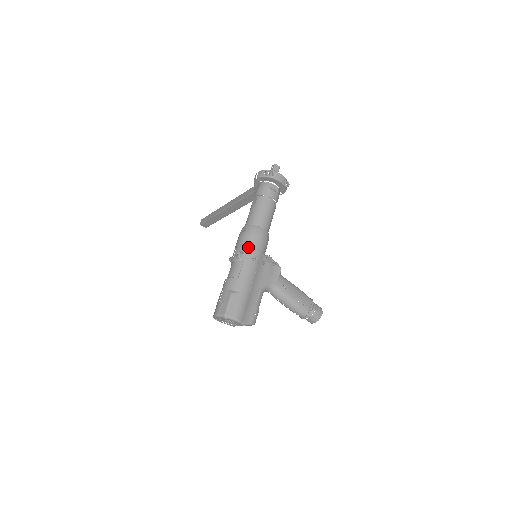
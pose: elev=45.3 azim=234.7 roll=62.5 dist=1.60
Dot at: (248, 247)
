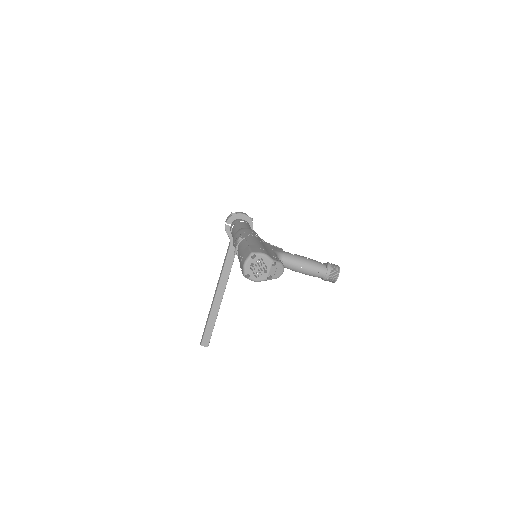
Dot at: (243, 233)
